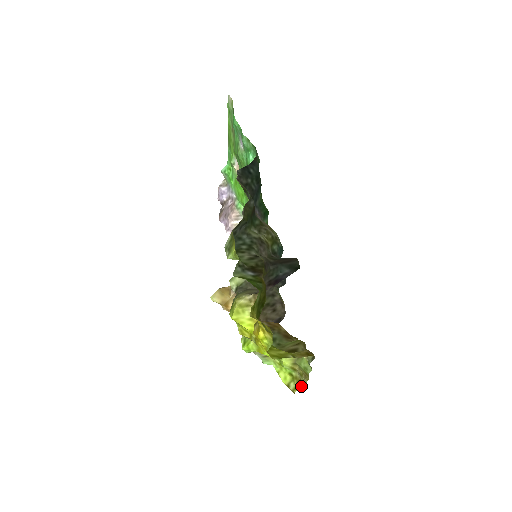
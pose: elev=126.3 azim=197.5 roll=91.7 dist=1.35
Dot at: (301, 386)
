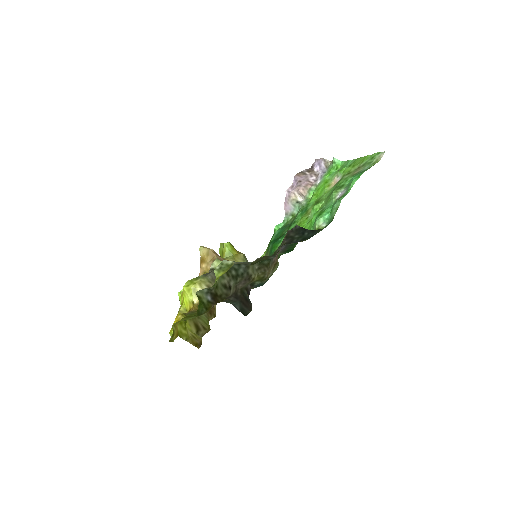
Dot at: occluded
